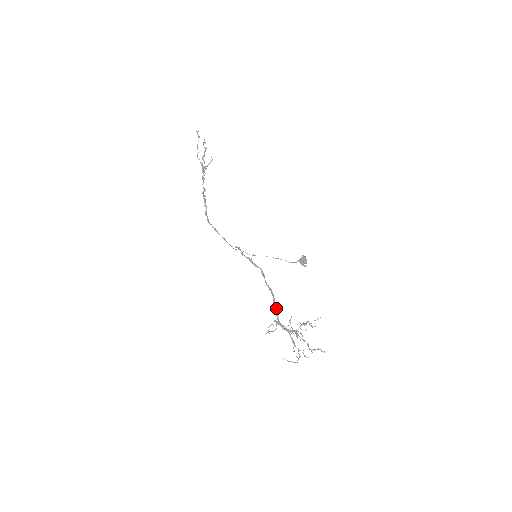
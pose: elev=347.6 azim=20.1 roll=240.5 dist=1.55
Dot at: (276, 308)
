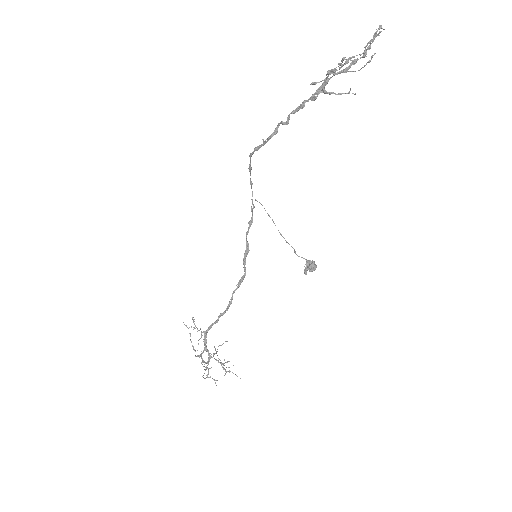
Dot at: (216, 322)
